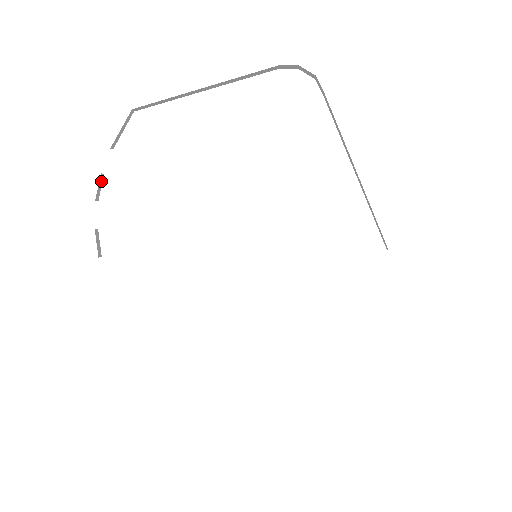
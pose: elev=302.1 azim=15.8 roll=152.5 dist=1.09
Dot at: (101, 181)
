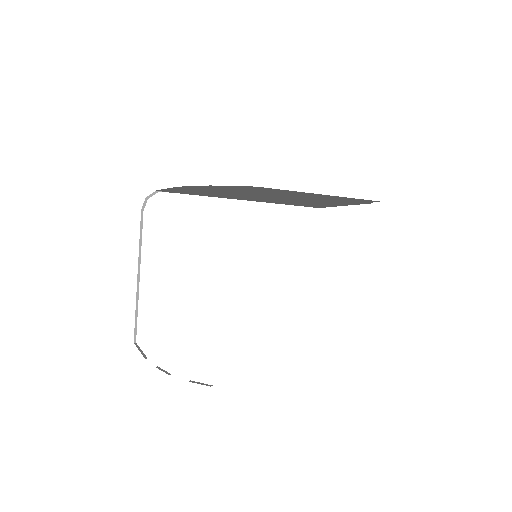
Dot at: (160, 369)
